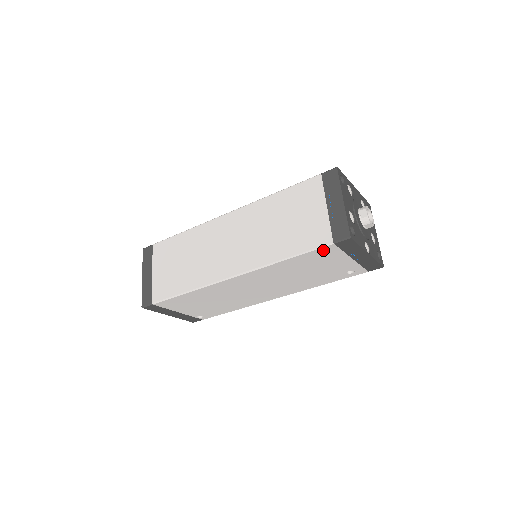
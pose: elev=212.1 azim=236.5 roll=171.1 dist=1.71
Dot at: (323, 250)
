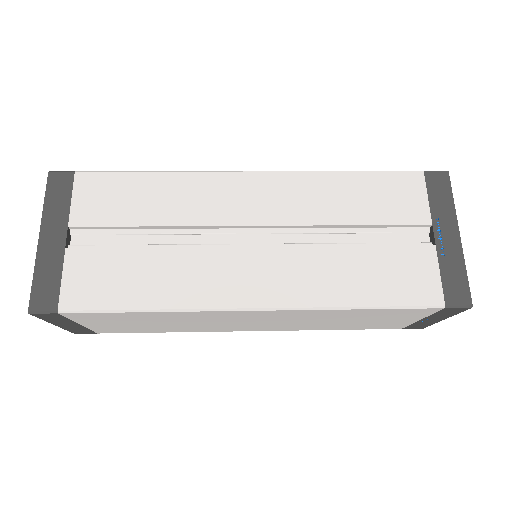
Dot at: occluded
